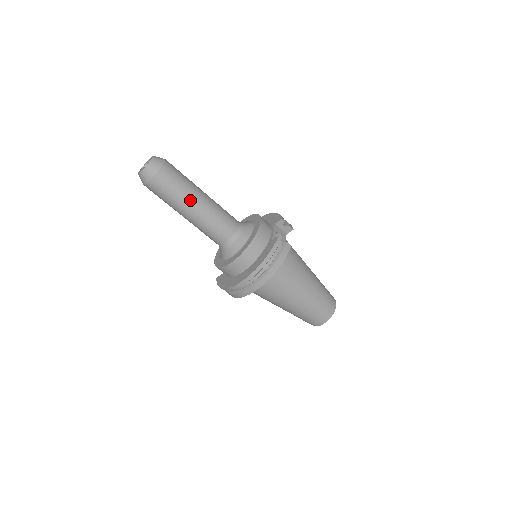
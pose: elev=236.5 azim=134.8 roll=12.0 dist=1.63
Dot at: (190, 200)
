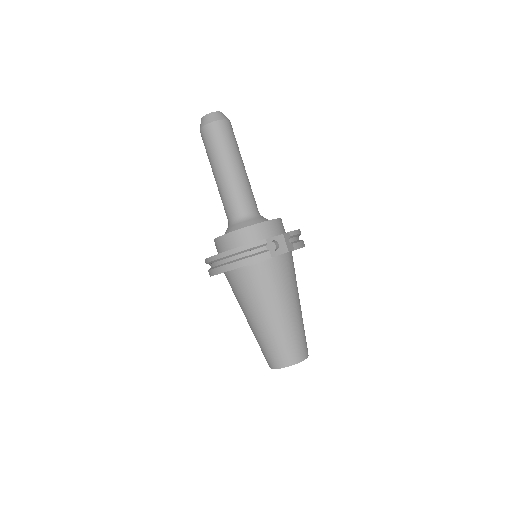
Dot at: (221, 163)
